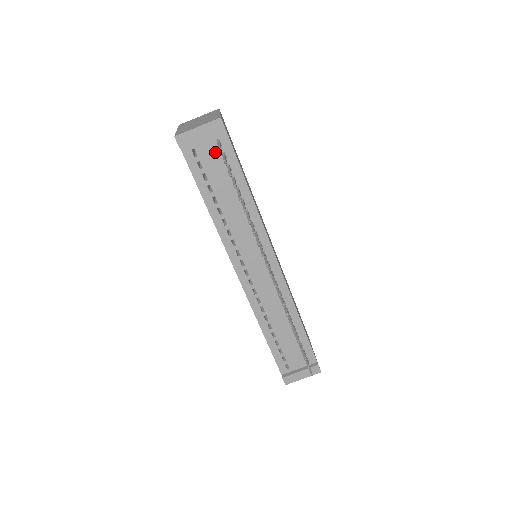
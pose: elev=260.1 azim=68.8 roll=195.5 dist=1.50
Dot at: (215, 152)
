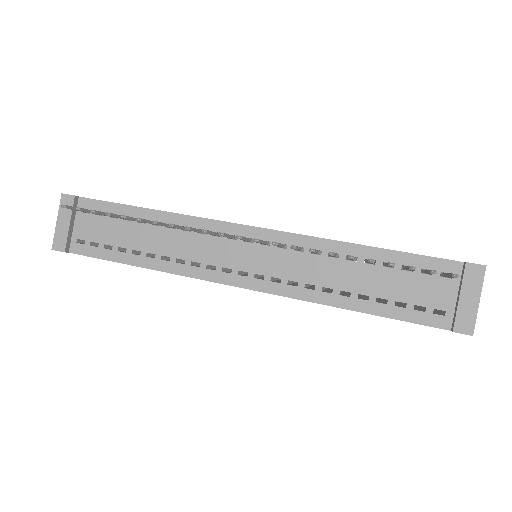
Dot at: (92, 221)
